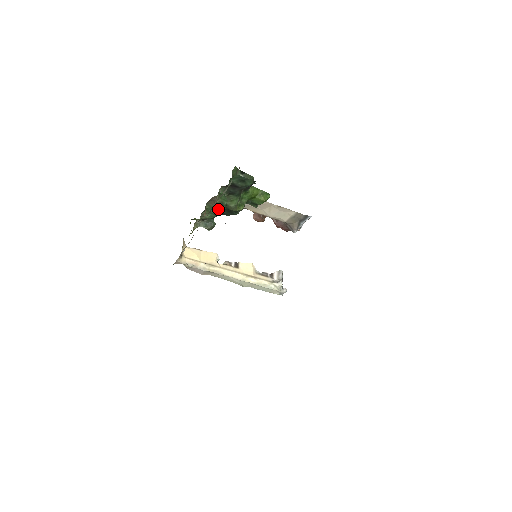
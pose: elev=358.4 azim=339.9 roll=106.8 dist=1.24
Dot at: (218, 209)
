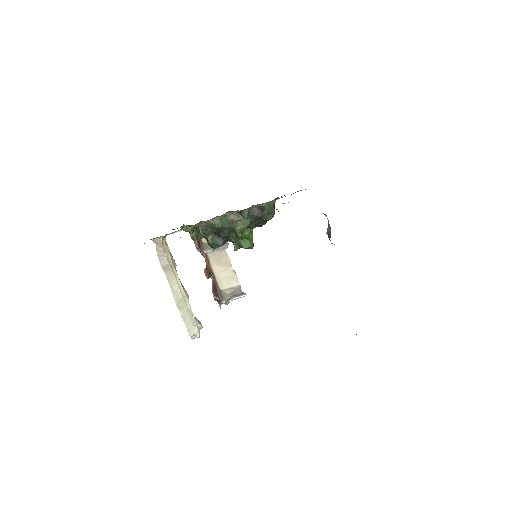
Dot at: (227, 223)
